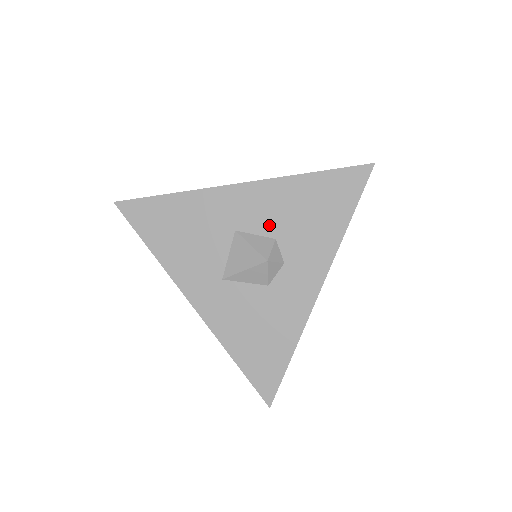
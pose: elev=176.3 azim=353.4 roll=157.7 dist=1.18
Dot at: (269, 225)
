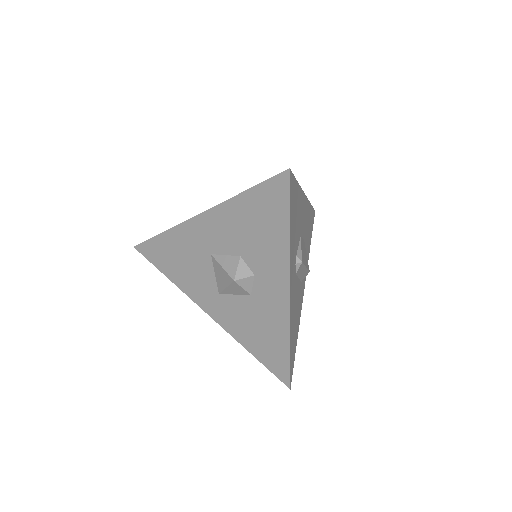
Dot at: (231, 245)
